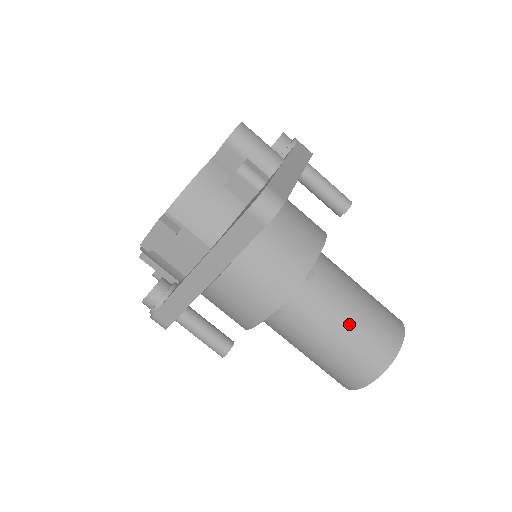
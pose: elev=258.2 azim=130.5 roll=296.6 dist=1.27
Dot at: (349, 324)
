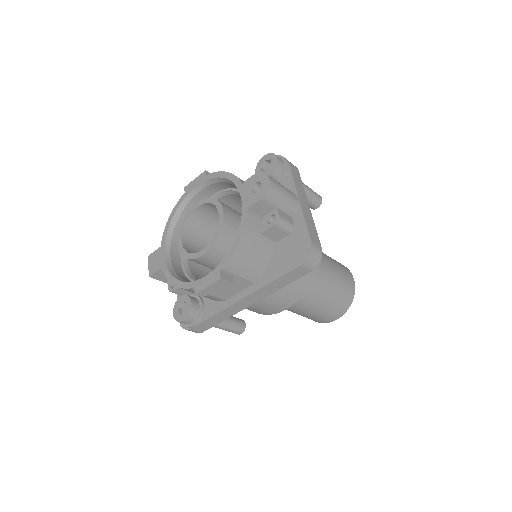
Dot at: (330, 291)
